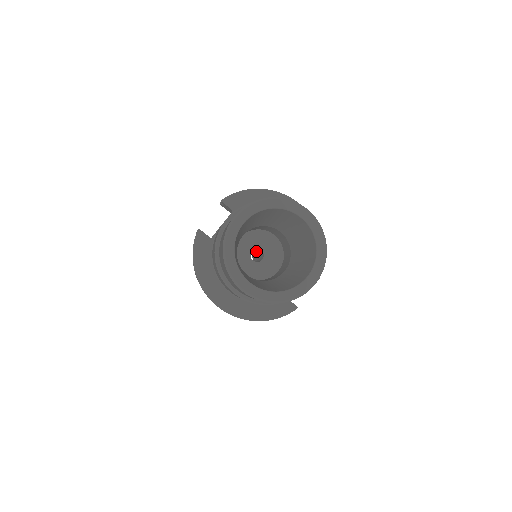
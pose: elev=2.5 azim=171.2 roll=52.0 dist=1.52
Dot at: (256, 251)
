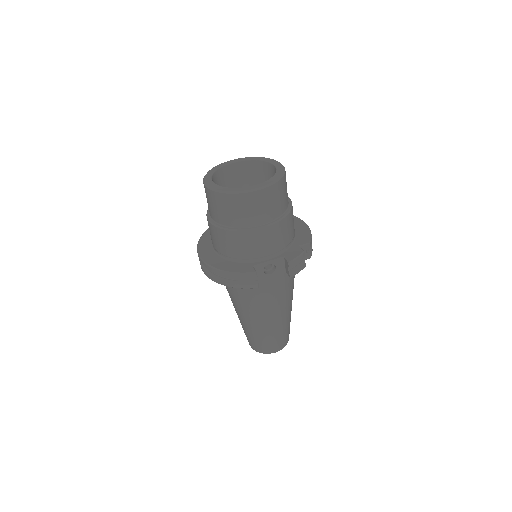
Dot at: occluded
